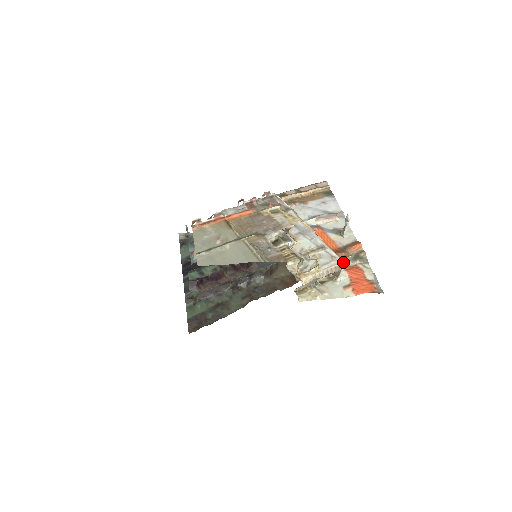
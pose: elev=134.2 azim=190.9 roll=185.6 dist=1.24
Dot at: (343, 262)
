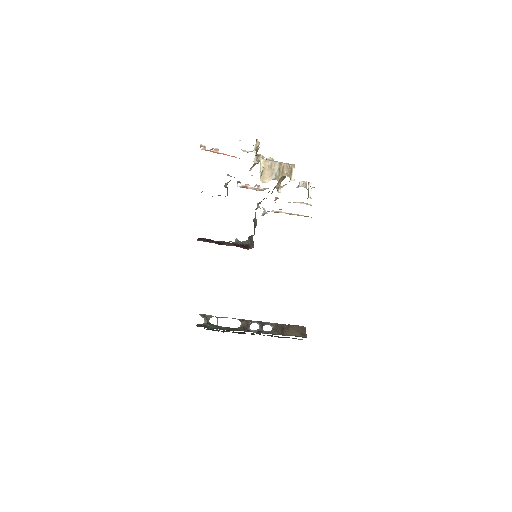
Dot at: (293, 164)
